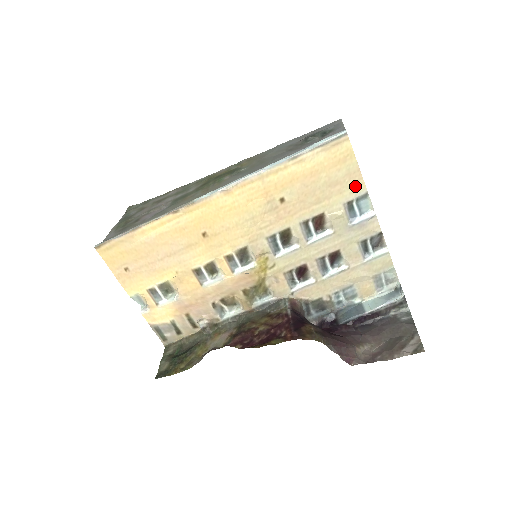
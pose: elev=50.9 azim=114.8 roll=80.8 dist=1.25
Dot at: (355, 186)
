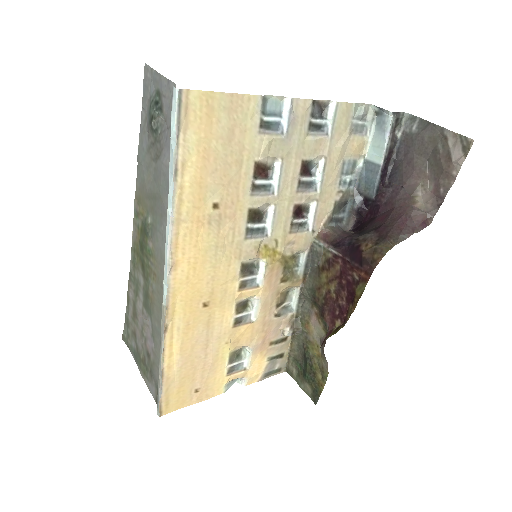
Dot at: (247, 109)
